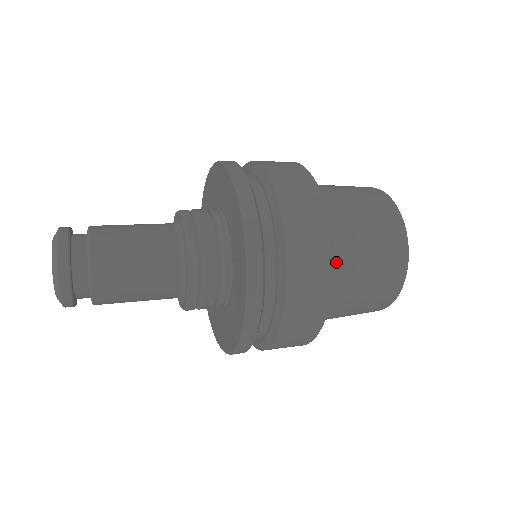
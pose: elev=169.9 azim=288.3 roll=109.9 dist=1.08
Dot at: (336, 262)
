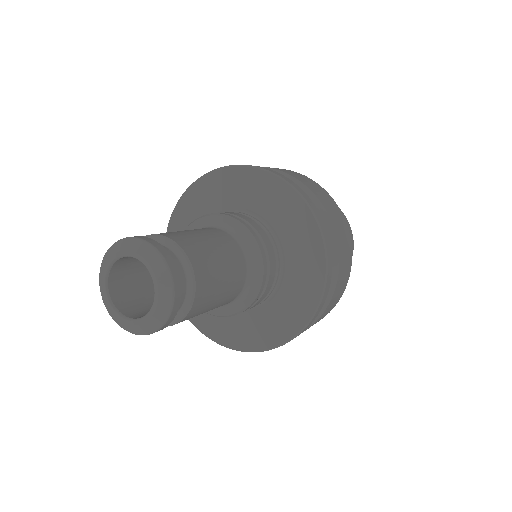
Dot at: occluded
